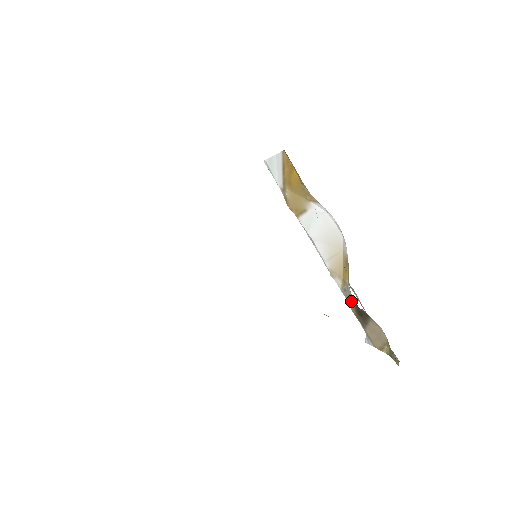
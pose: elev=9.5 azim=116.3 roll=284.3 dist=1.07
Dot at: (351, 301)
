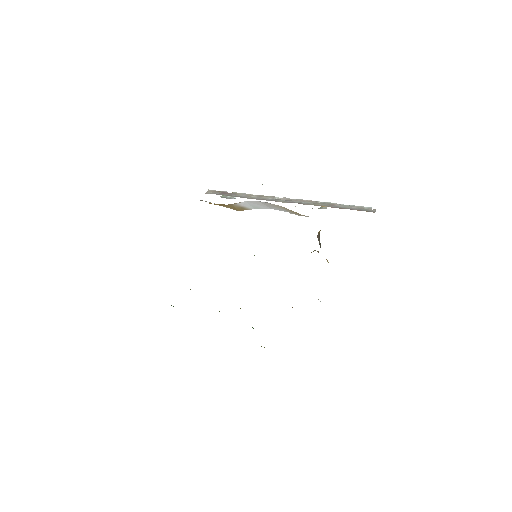
Dot at: occluded
